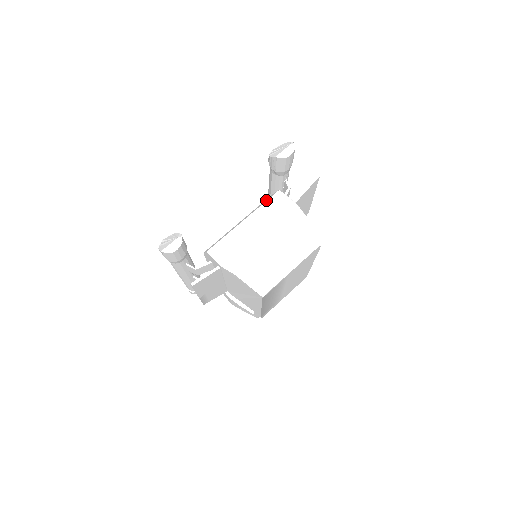
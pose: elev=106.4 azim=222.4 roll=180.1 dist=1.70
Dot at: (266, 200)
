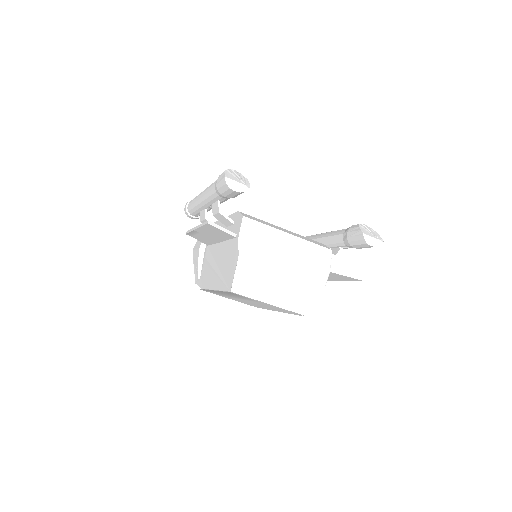
Dot at: (317, 243)
